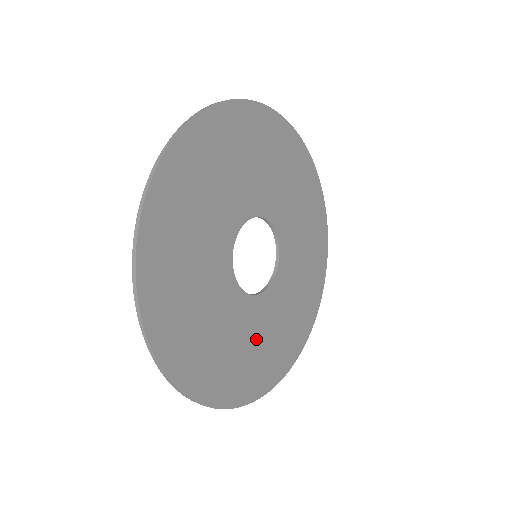
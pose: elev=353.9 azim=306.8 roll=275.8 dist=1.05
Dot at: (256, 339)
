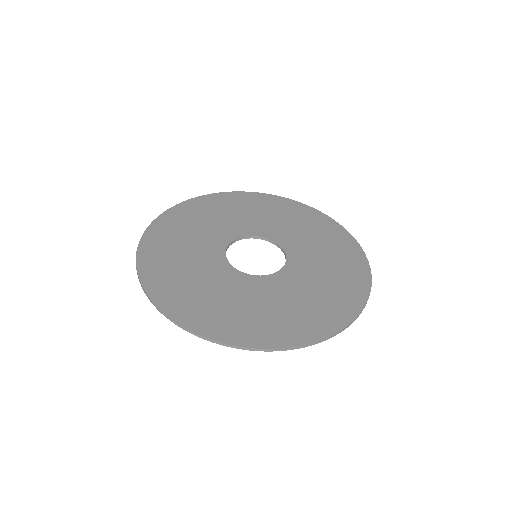
Dot at: (239, 300)
